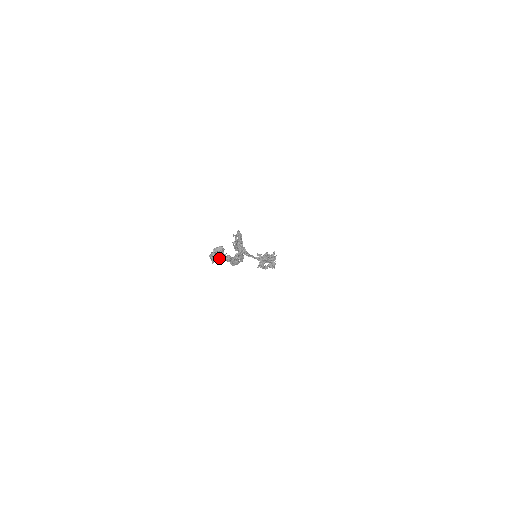
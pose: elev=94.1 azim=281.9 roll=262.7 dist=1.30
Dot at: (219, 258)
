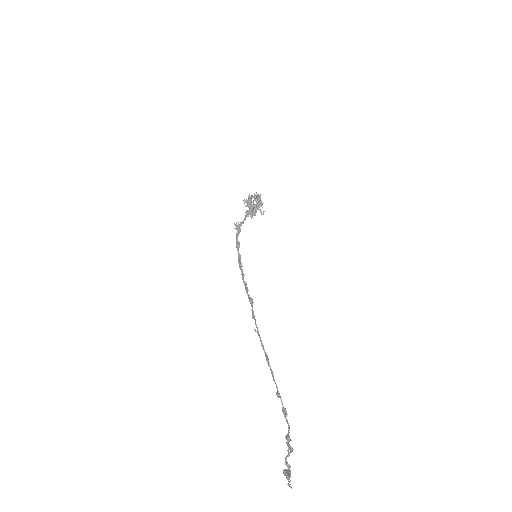
Dot at: (290, 476)
